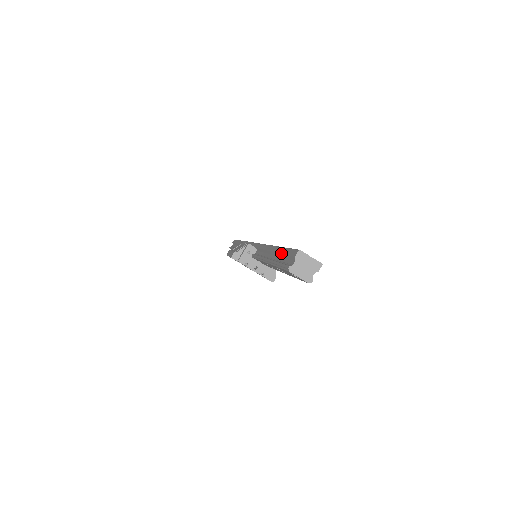
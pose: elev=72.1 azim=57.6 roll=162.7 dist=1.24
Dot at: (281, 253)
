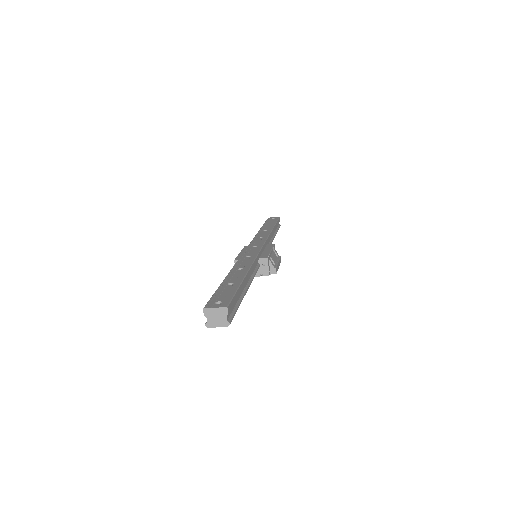
Dot at: occluded
